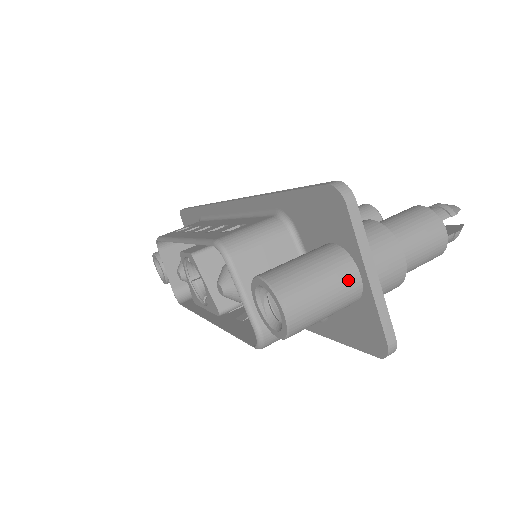
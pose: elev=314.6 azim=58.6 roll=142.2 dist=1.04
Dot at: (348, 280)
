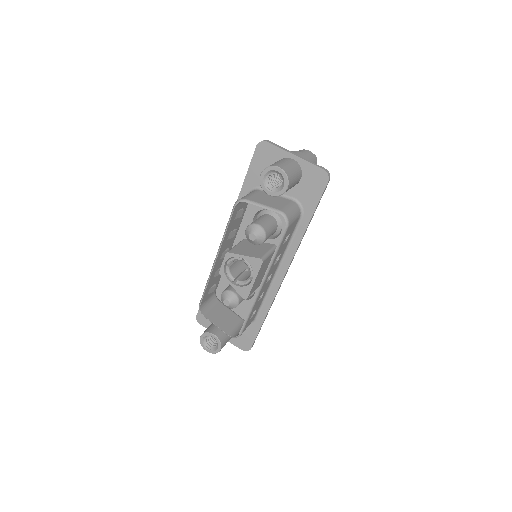
Dot at: (290, 160)
